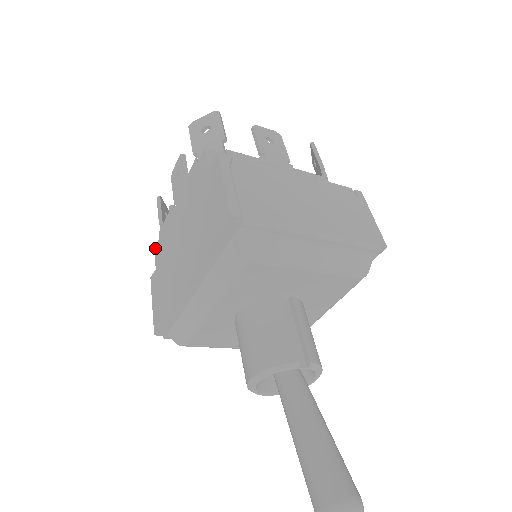
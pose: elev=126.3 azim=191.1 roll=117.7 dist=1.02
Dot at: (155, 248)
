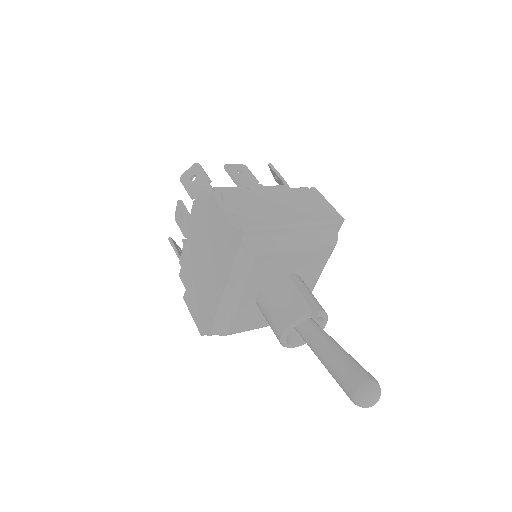
Dot at: (180, 275)
